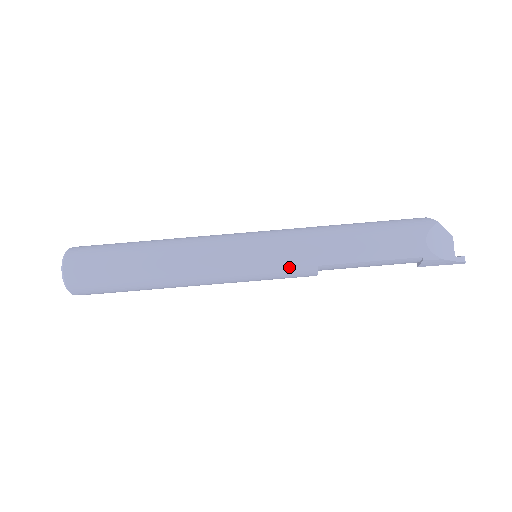
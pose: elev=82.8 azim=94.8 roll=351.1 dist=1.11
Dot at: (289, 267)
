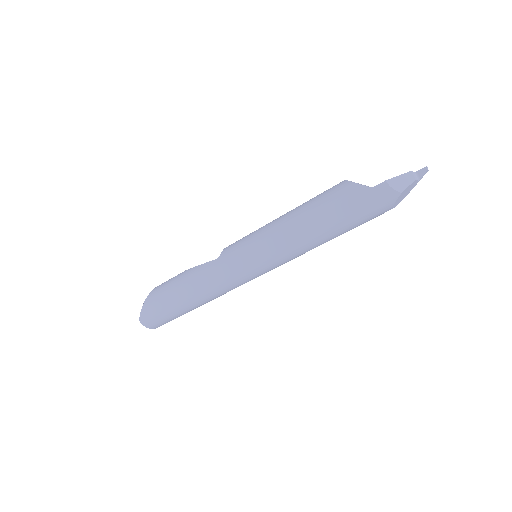
Dot at: occluded
